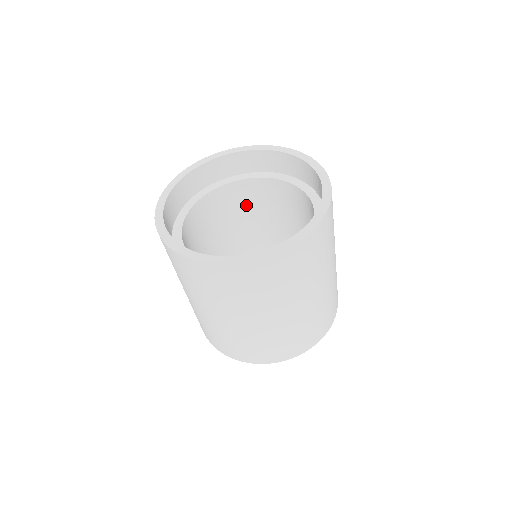
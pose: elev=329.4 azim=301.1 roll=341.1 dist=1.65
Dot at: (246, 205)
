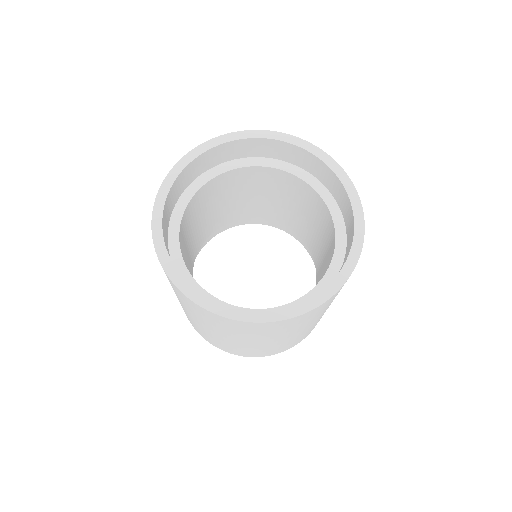
Dot at: (223, 194)
